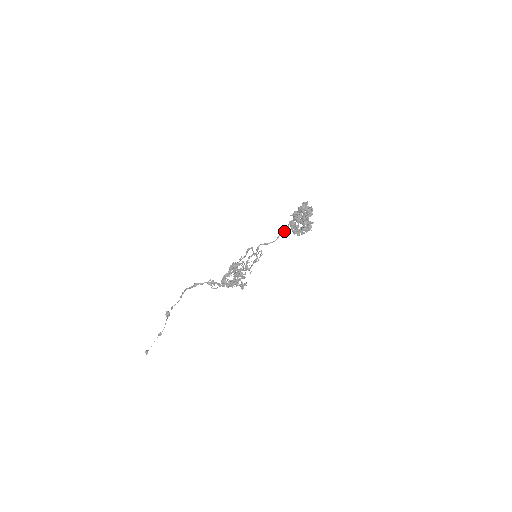
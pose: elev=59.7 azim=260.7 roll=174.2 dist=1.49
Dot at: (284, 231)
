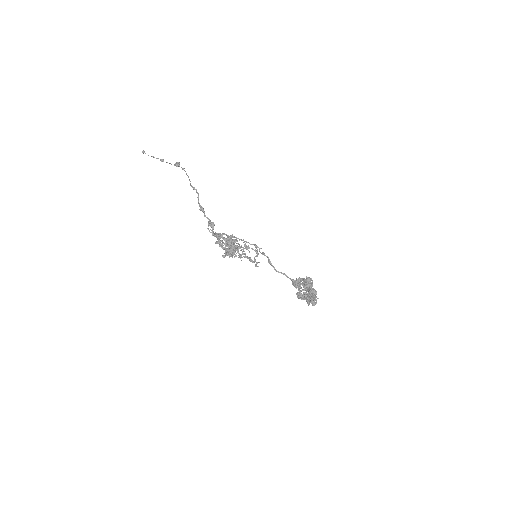
Dot at: (288, 277)
